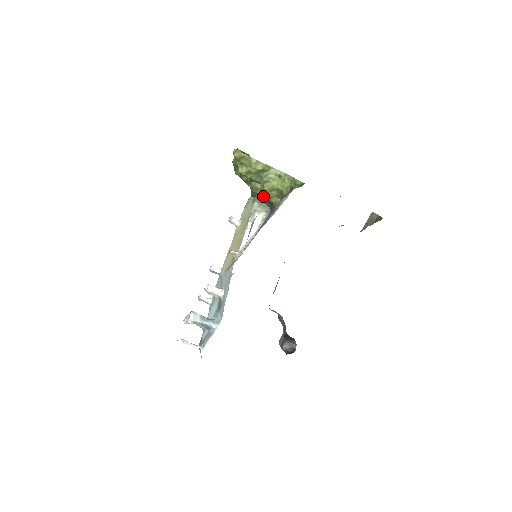
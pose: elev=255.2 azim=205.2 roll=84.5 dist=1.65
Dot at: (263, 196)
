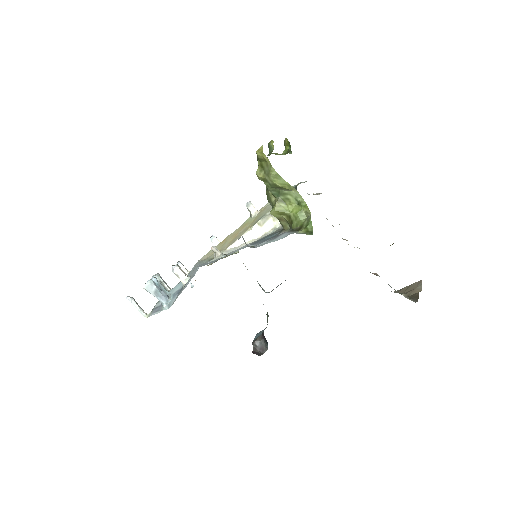
Dot at: occluded
